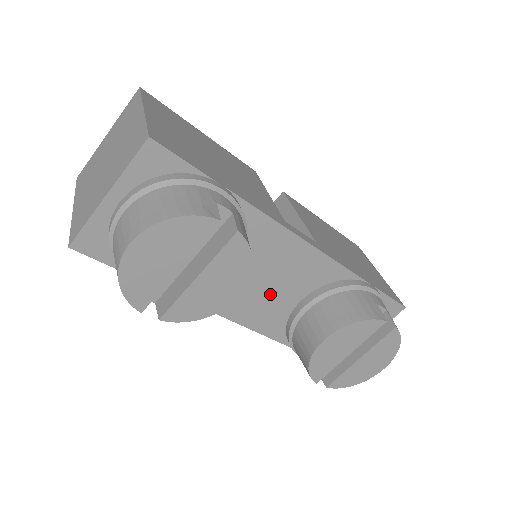
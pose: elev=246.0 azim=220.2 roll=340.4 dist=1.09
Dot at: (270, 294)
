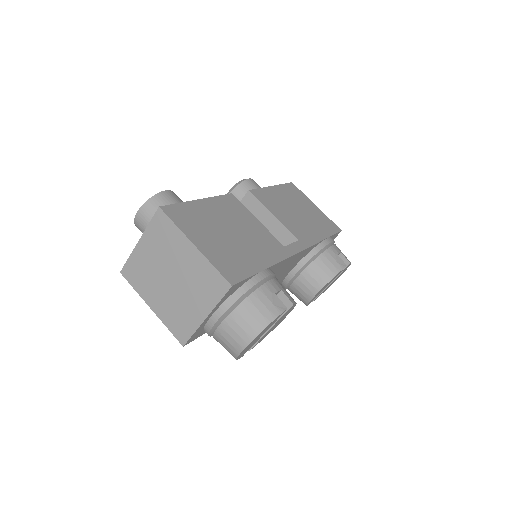
Dot at: occluded
